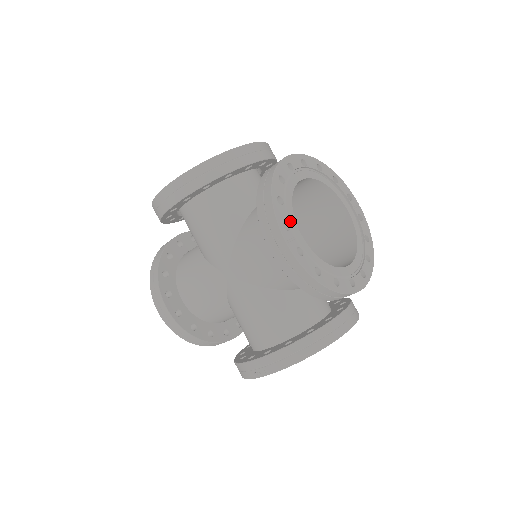
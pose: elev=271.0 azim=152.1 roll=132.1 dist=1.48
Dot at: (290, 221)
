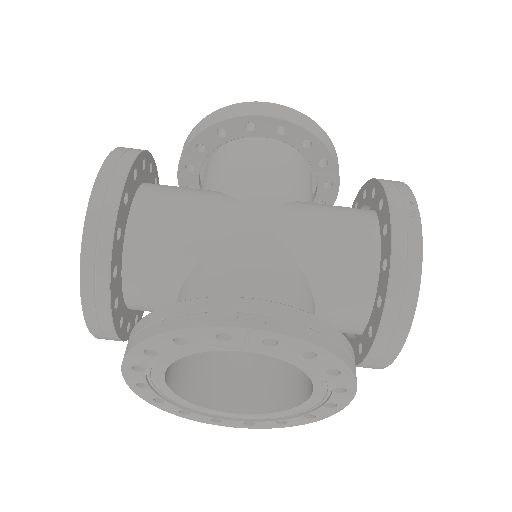
Dot at: occluded
